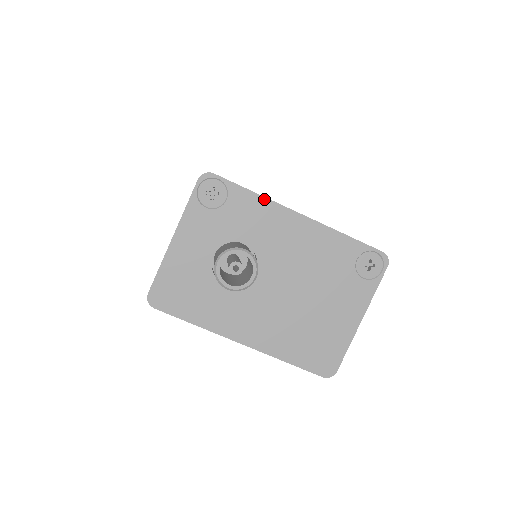
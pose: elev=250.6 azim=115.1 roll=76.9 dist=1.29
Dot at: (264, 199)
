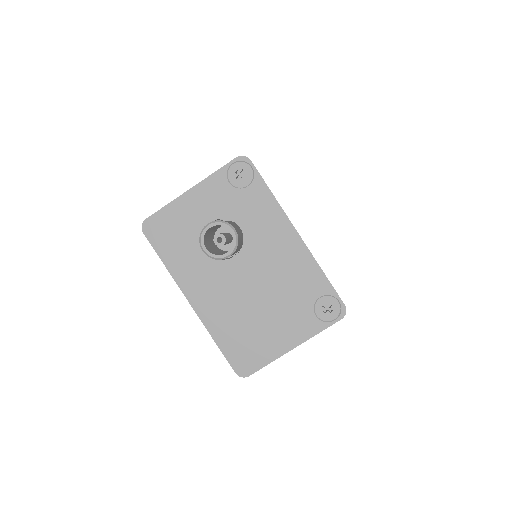
Dot at: (277, 203)
